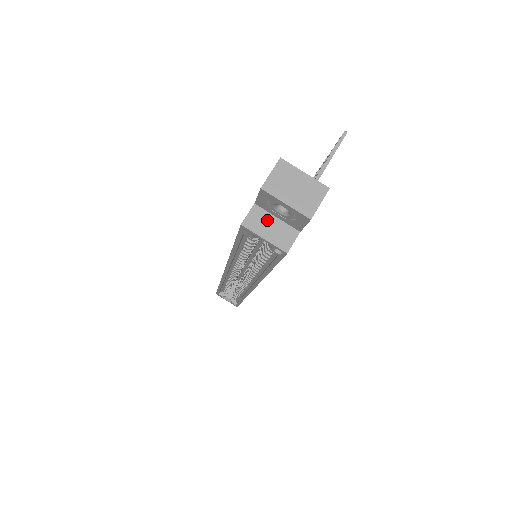
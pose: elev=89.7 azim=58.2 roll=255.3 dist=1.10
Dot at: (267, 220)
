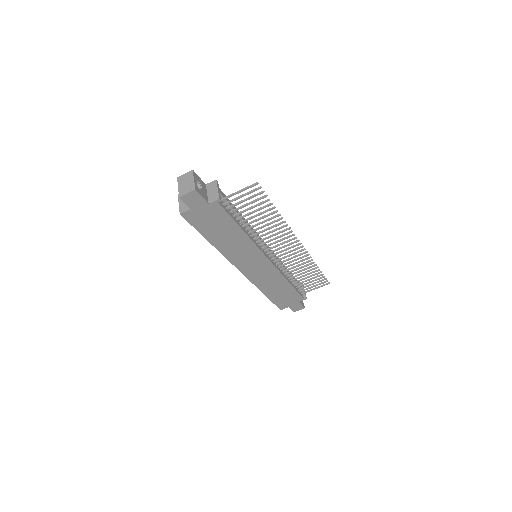
Dot at: occluded
